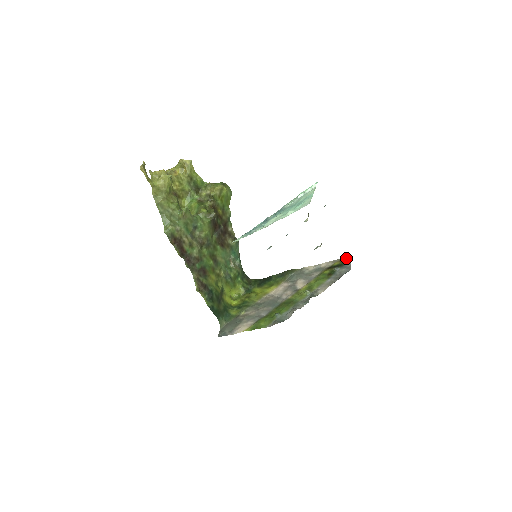
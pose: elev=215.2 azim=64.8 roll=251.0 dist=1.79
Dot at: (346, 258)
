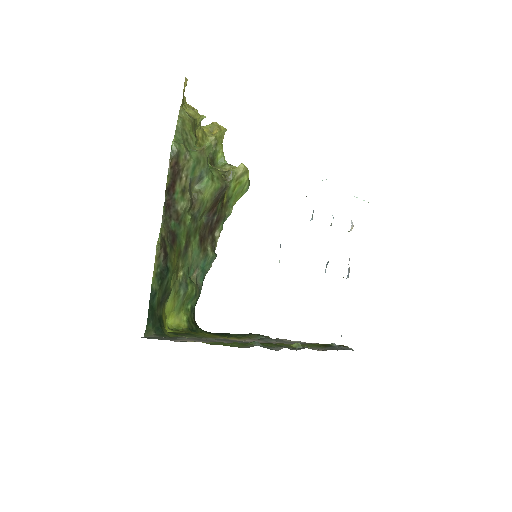
Dot at: occluded
